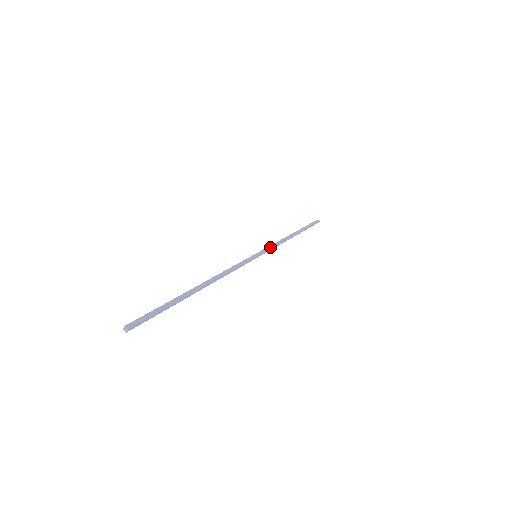
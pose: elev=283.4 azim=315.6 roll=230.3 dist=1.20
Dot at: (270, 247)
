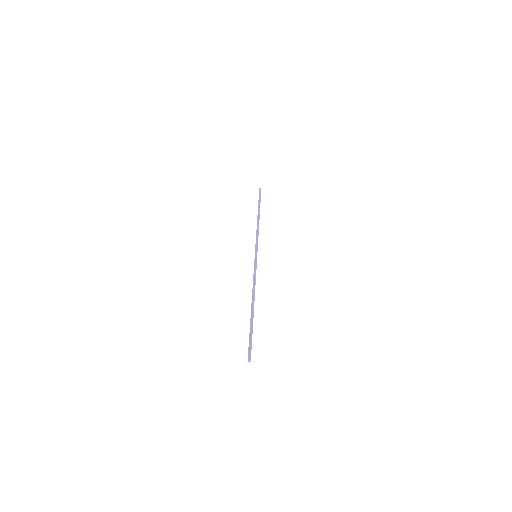
Dot at: (257, 242)
